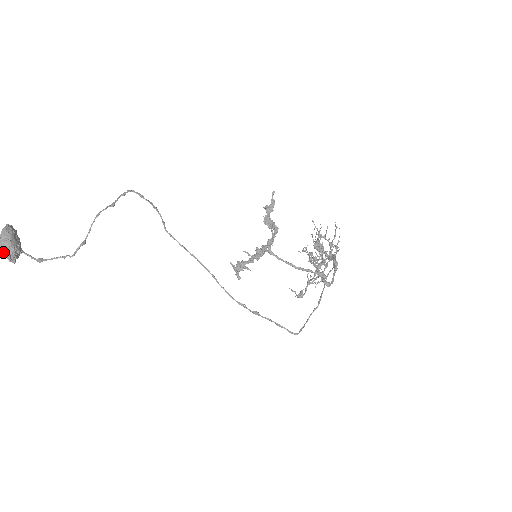
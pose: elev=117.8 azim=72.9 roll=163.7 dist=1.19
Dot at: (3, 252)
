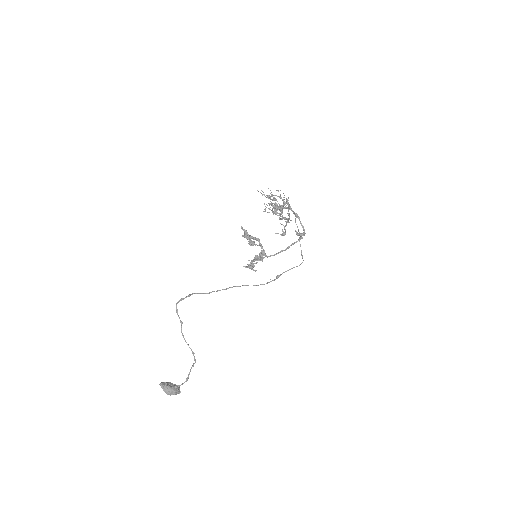
Dot at: occluded
